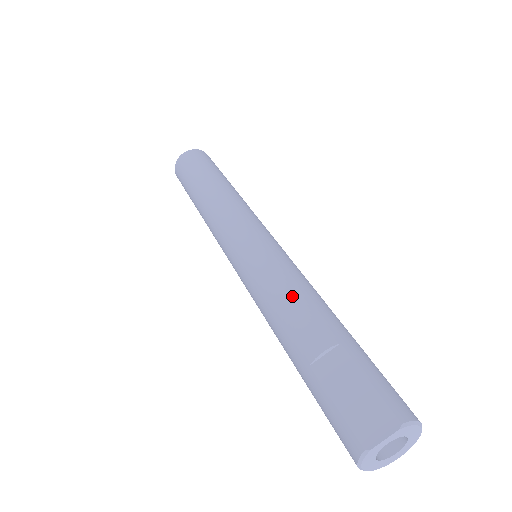
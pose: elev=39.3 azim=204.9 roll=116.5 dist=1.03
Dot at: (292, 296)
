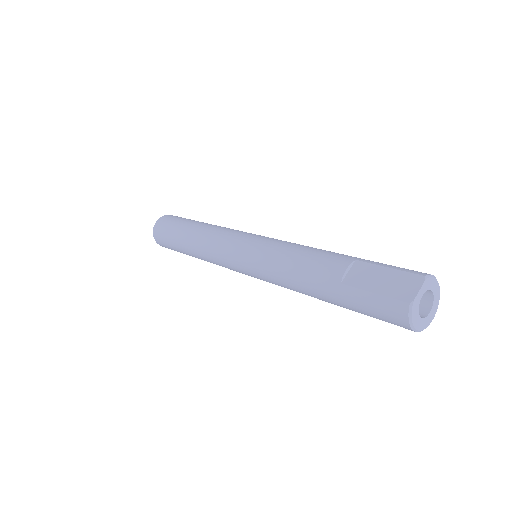
Dot at: (303, 253)
